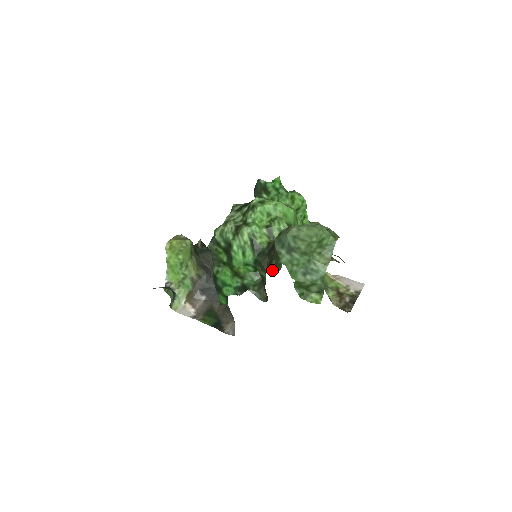
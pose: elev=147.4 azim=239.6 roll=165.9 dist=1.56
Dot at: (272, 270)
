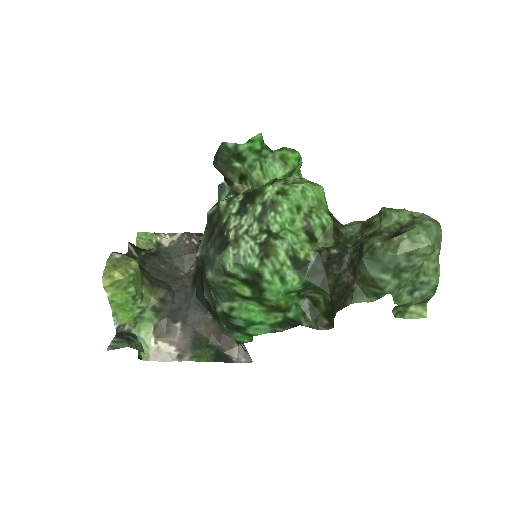
Dot at: (361, 302)
